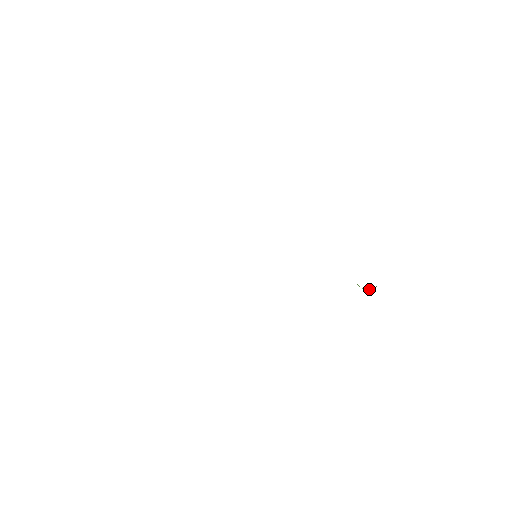
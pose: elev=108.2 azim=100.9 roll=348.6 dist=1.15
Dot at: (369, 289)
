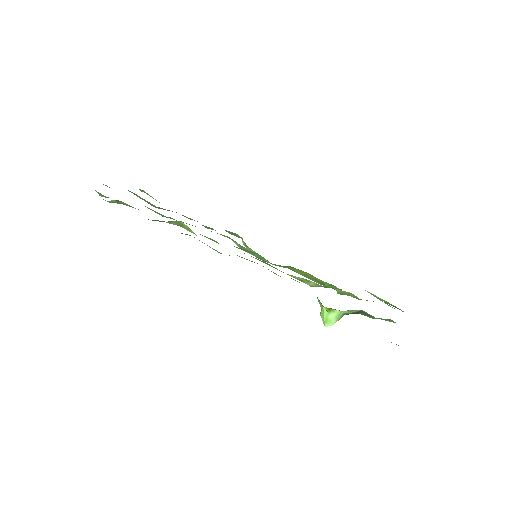
Dot at: (329, 315)
